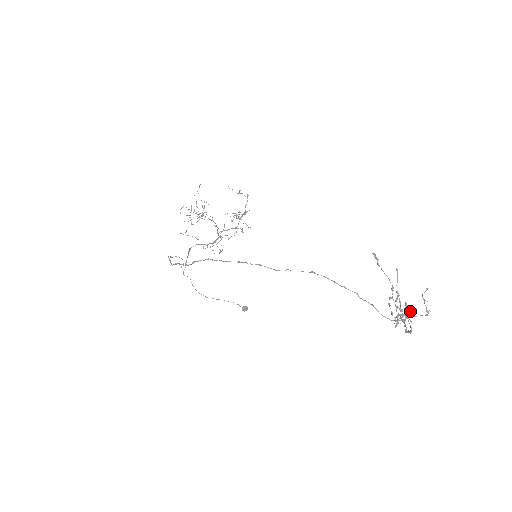
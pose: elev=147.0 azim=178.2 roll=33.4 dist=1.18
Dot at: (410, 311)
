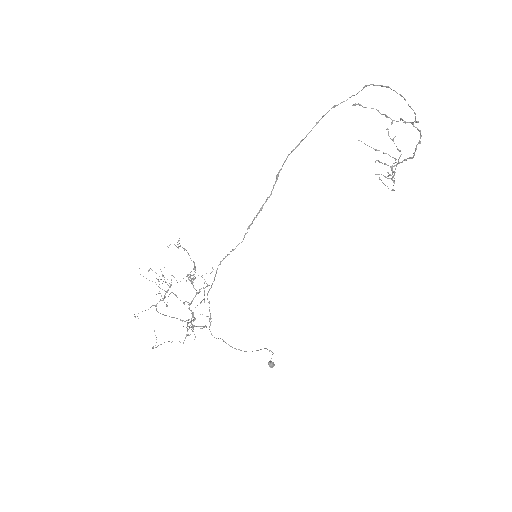
Dot at: (390, 167)
